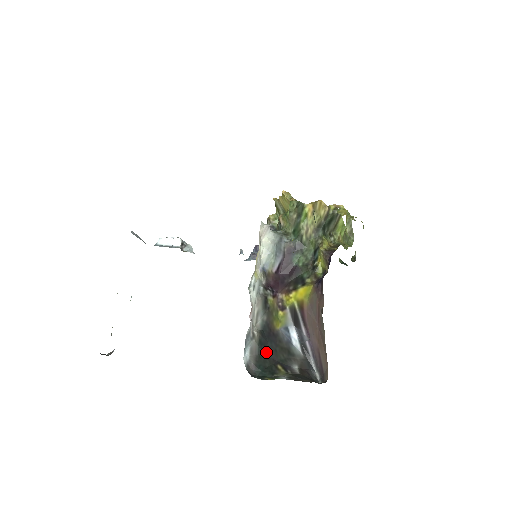
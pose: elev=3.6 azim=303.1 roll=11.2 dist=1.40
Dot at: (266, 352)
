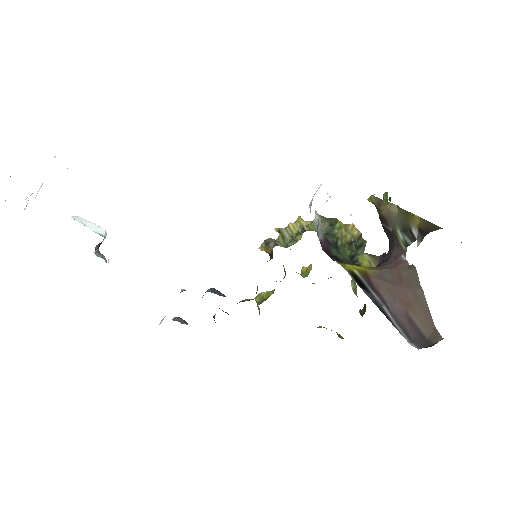
Dot at: occluded
